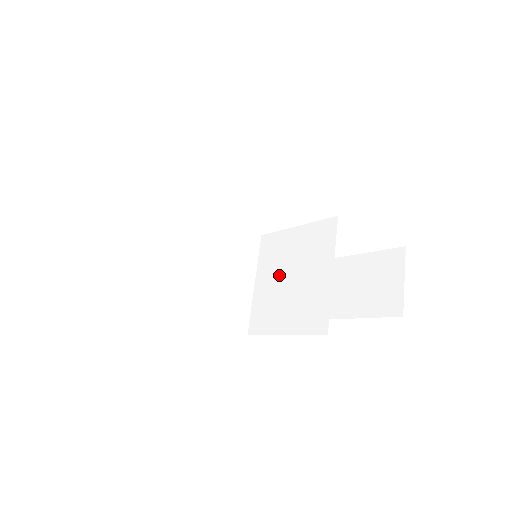
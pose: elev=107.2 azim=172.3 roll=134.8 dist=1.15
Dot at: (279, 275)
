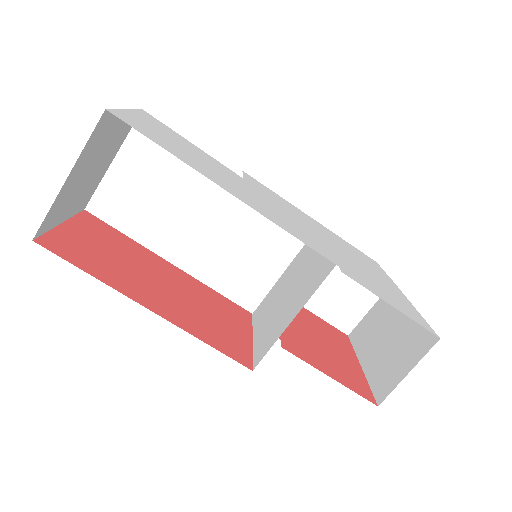
Dot at: (289, 282)
